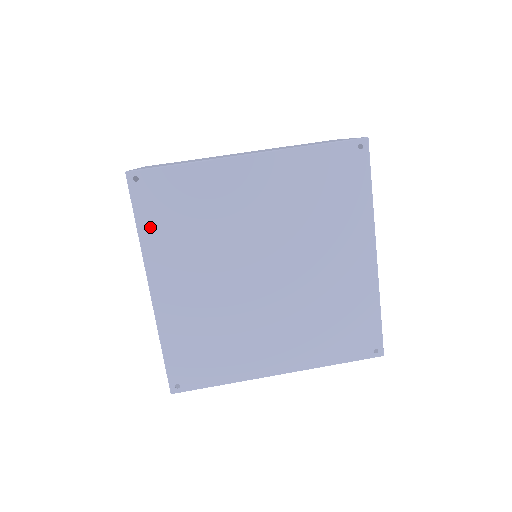
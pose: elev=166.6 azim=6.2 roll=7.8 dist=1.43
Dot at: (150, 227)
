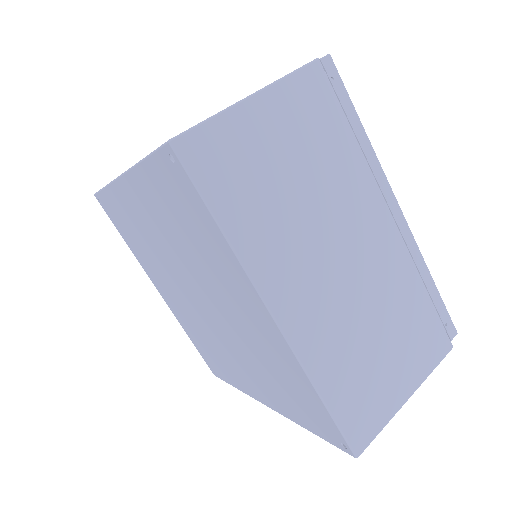
Dot at: (152, 178)
